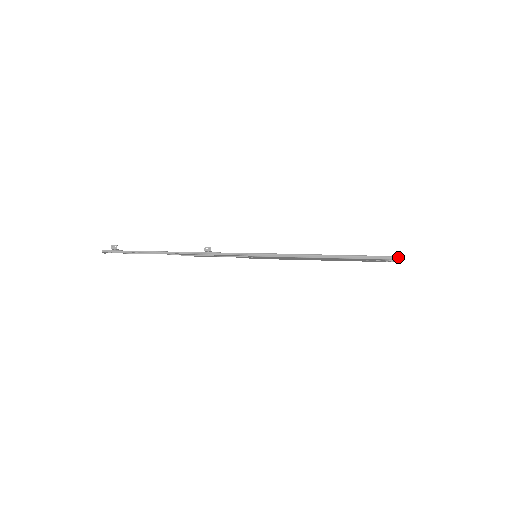
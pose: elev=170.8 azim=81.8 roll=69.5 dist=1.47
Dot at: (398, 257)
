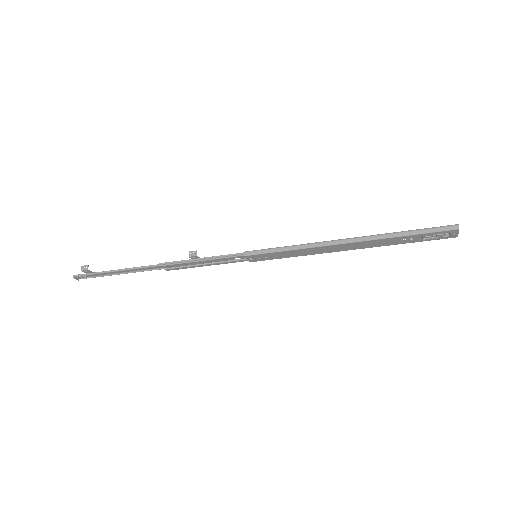
Dot at: (455, 226)
